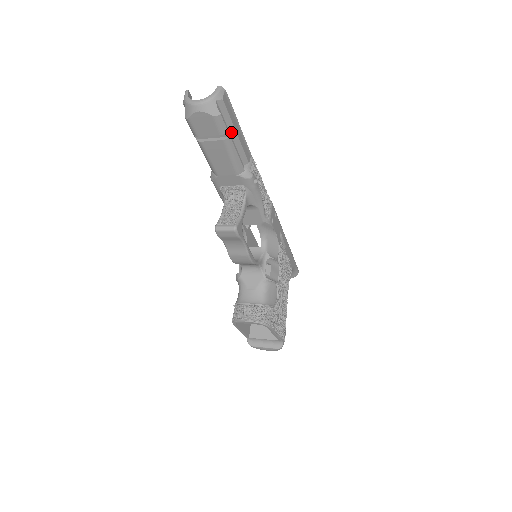
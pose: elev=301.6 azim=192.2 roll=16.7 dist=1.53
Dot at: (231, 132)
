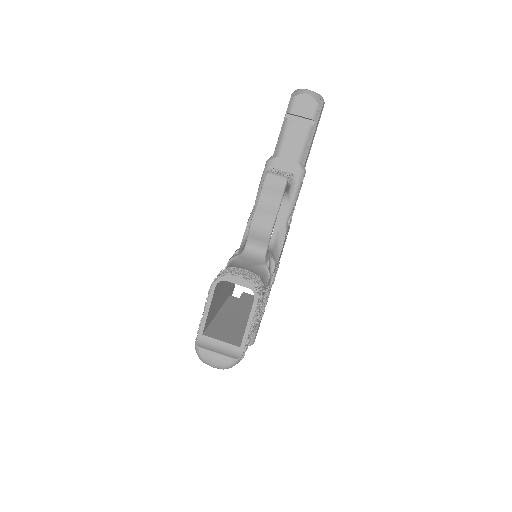
Dot at: occluded
